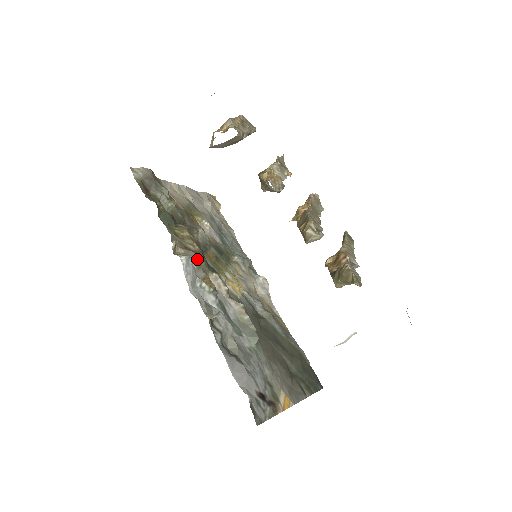
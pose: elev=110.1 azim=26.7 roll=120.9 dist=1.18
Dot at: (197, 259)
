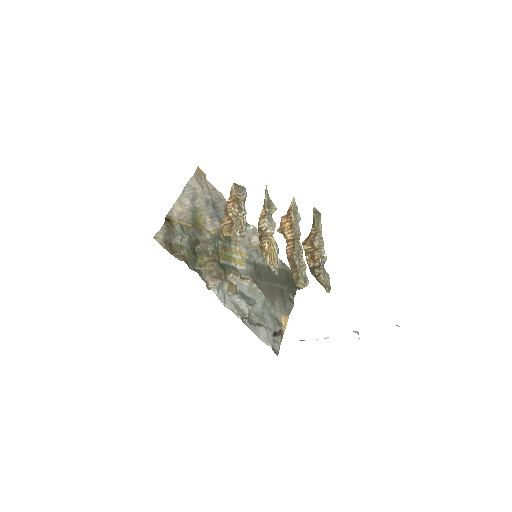
Dot at: (221, 282)
